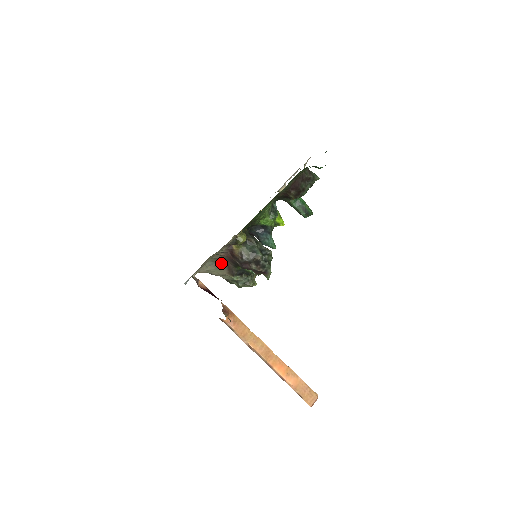
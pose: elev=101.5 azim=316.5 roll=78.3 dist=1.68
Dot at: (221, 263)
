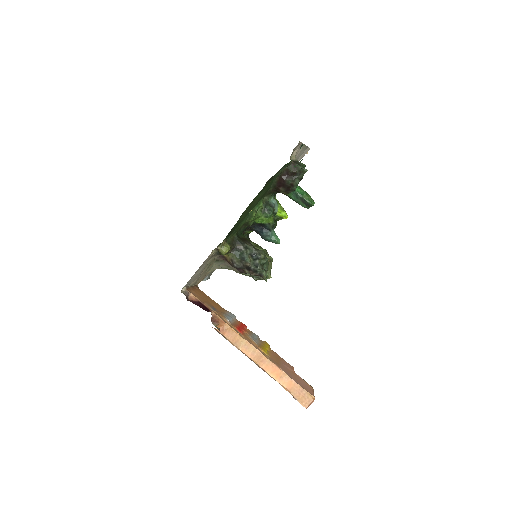
Dot at: occluded
